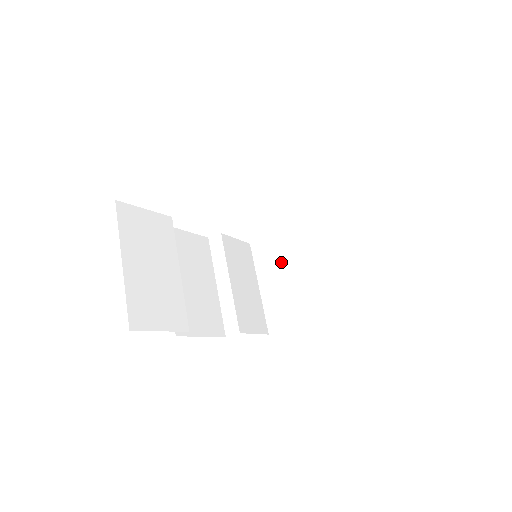
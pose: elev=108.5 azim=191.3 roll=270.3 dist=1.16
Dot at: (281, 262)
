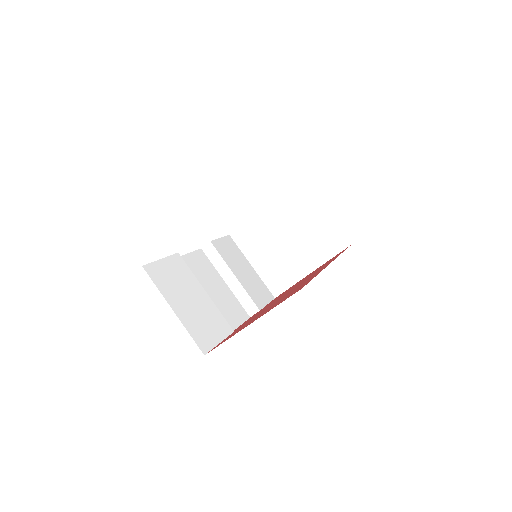
Dot at: (262, 241)
